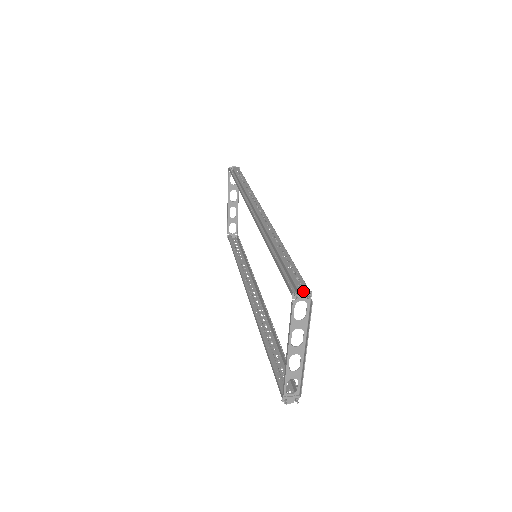
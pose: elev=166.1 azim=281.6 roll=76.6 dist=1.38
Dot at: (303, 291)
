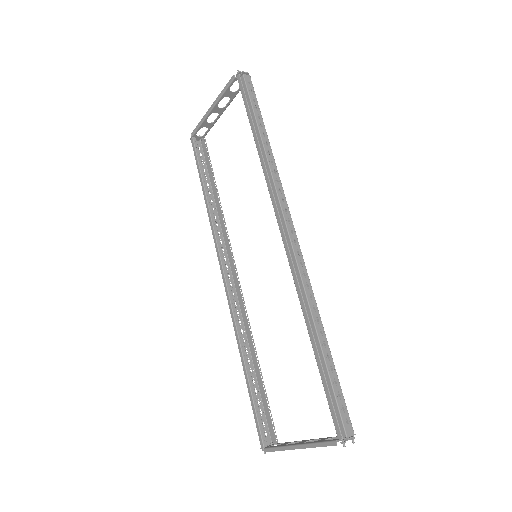
Dot at: (351, 438)
